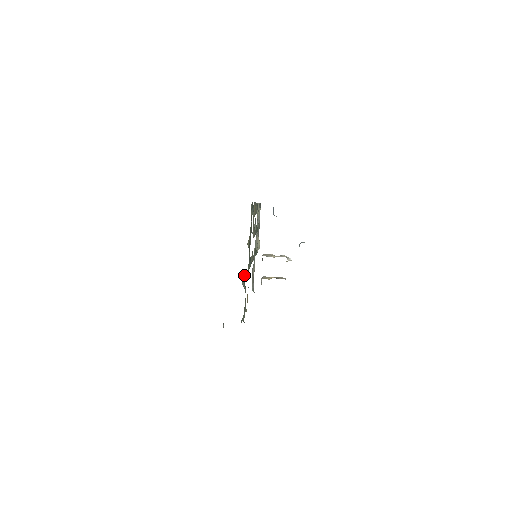
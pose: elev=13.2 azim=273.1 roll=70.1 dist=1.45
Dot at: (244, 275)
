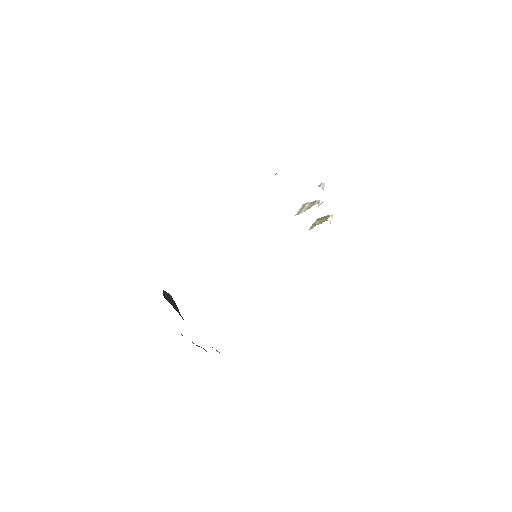
Dot at: occluded
